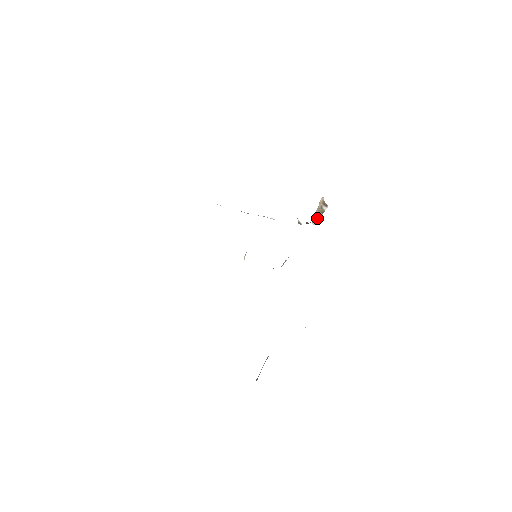
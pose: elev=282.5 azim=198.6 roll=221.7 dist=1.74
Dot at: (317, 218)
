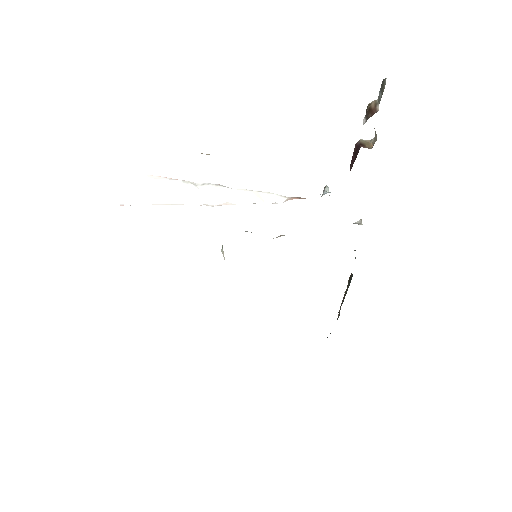
Dot at: occluded
